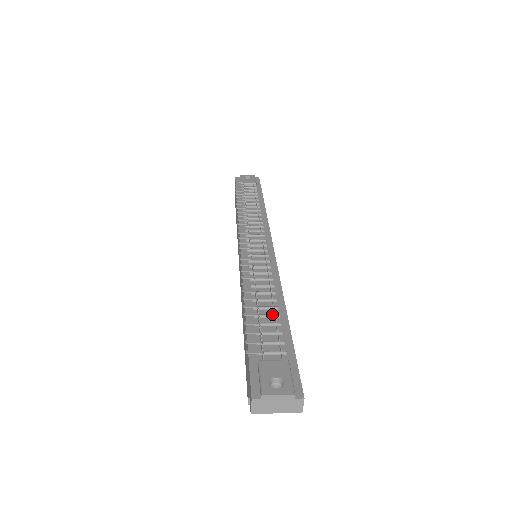
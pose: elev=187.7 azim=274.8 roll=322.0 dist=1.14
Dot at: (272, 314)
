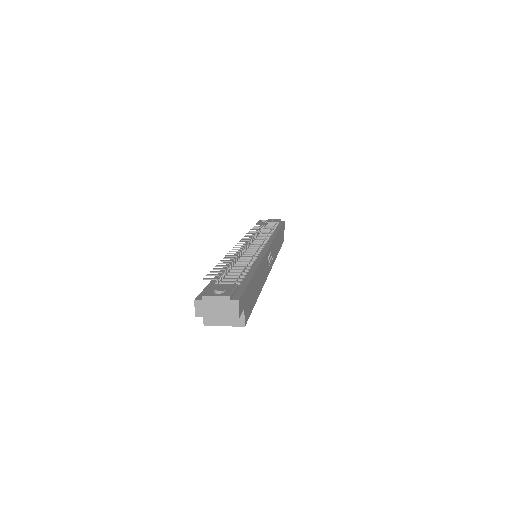
Dot at: (242, 269)
